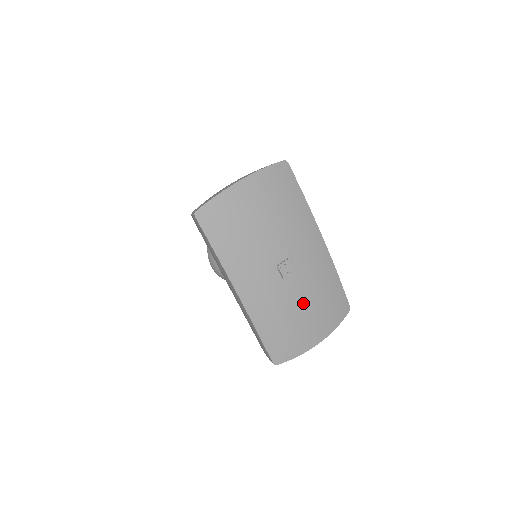
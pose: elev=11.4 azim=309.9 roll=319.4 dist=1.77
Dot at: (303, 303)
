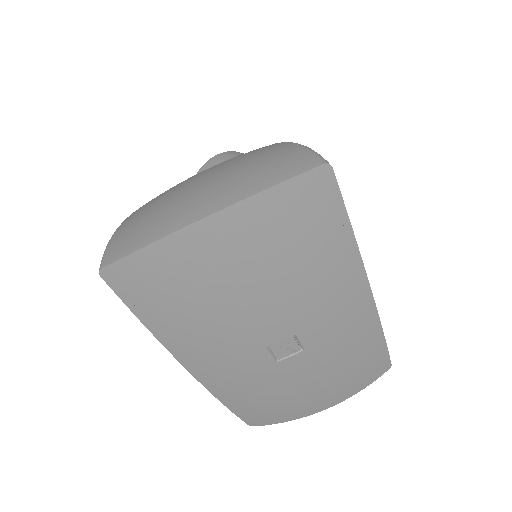
Dot at: (308, 381)
